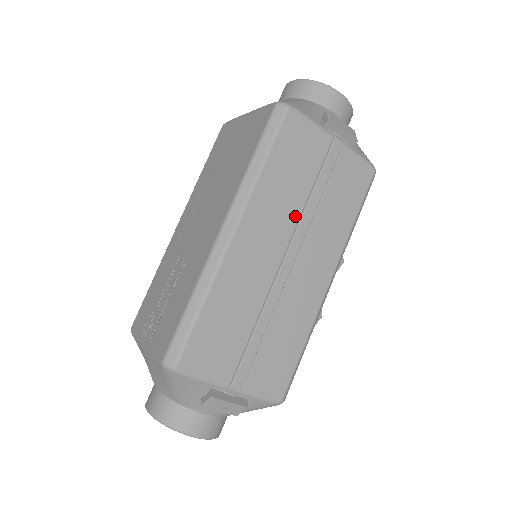
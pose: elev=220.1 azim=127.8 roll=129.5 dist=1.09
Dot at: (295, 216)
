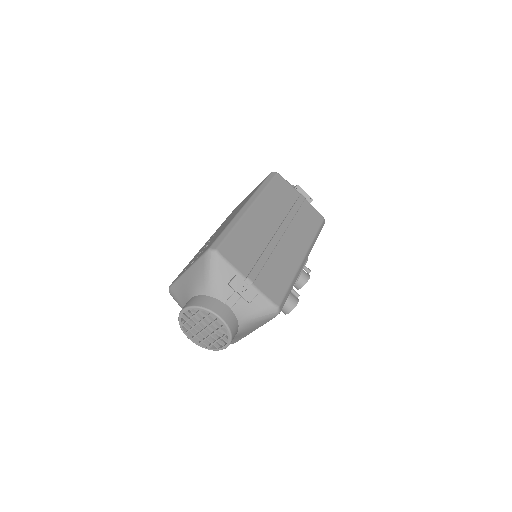
Dot at: (283, 216)
